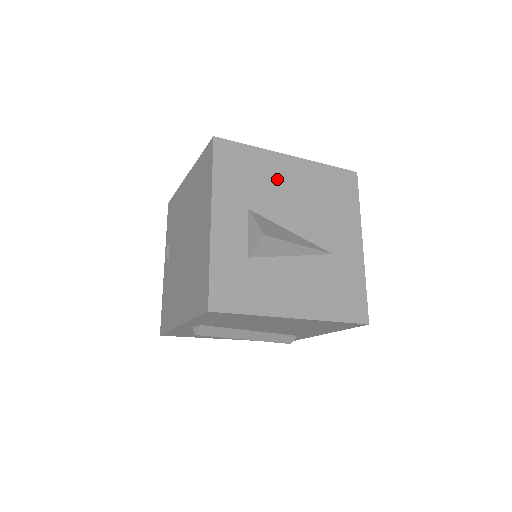
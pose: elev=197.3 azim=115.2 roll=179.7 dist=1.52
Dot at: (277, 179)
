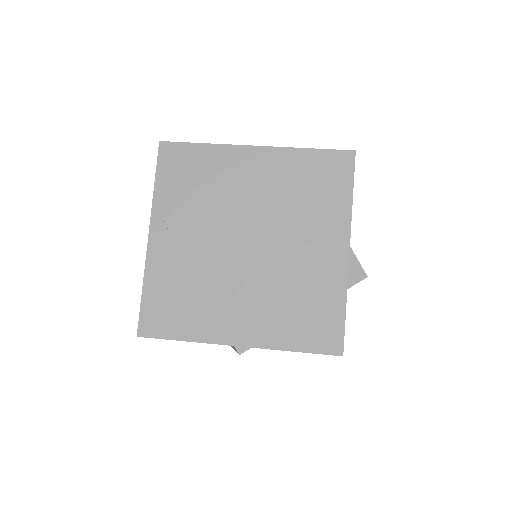
Dot at: occluded
